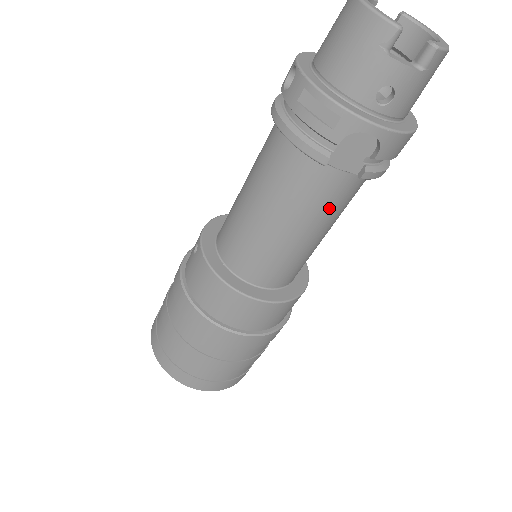
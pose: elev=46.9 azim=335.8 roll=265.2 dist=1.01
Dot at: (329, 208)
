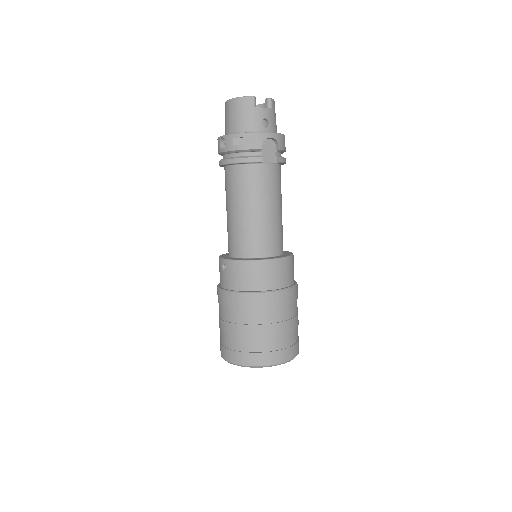
Dot at: (276, 188)
